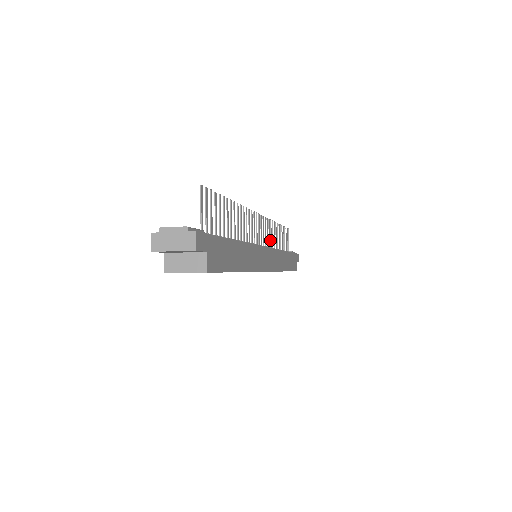
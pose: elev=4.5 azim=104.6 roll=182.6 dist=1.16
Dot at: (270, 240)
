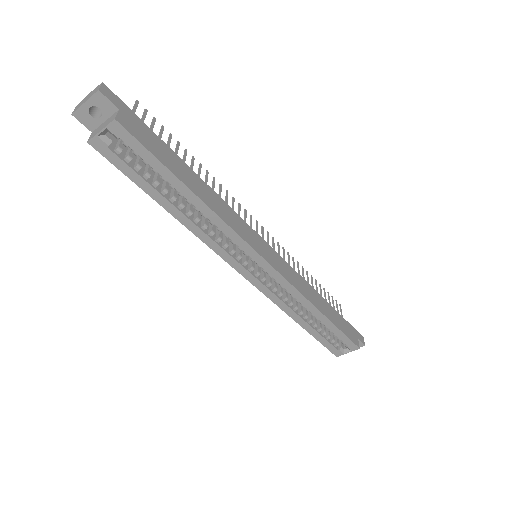
Dot at: occluded
